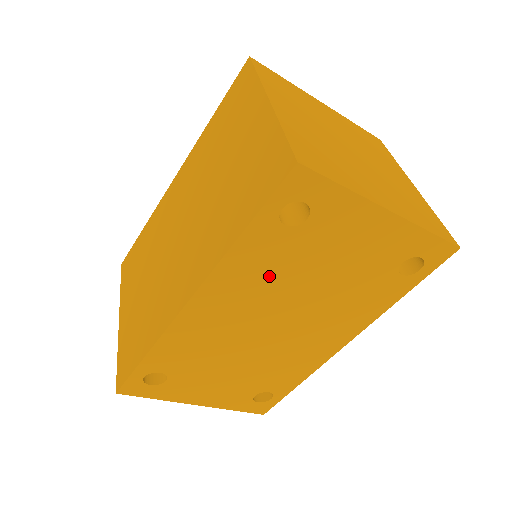
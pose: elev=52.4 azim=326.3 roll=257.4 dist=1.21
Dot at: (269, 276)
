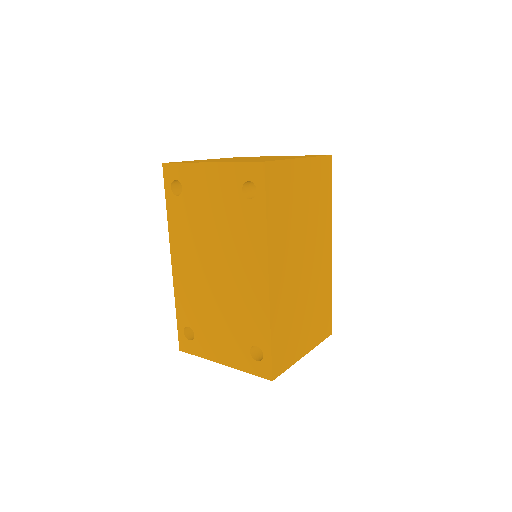
Dot at: (190, 230)
